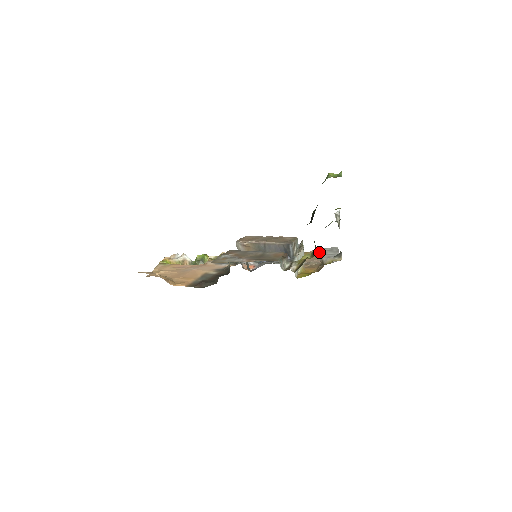
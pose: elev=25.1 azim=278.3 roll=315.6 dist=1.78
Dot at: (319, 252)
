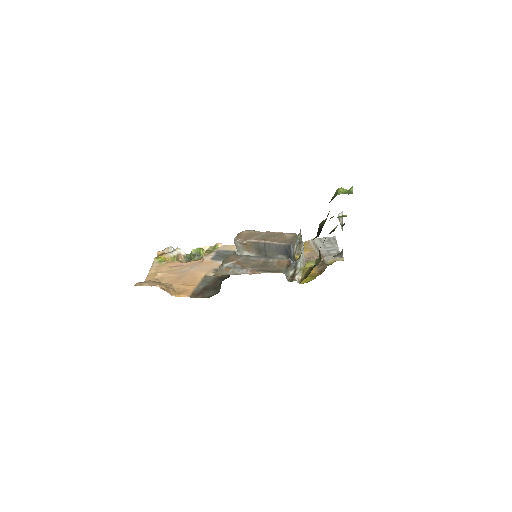
Dot at: (317, 244)
